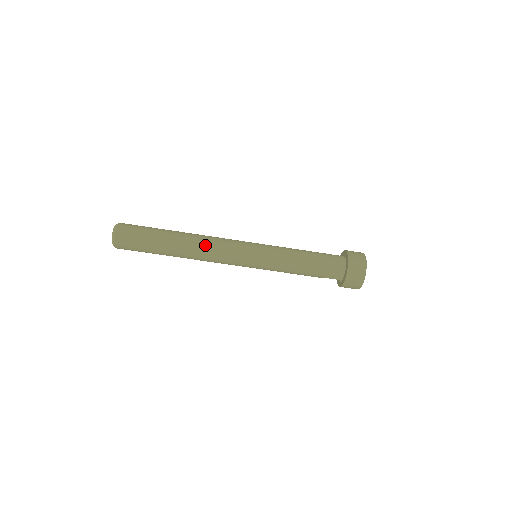
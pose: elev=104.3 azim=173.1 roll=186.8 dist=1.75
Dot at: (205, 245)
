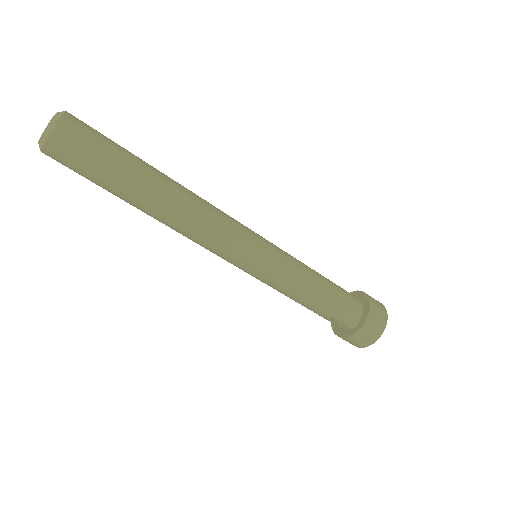
Dot at: (202, 200)
